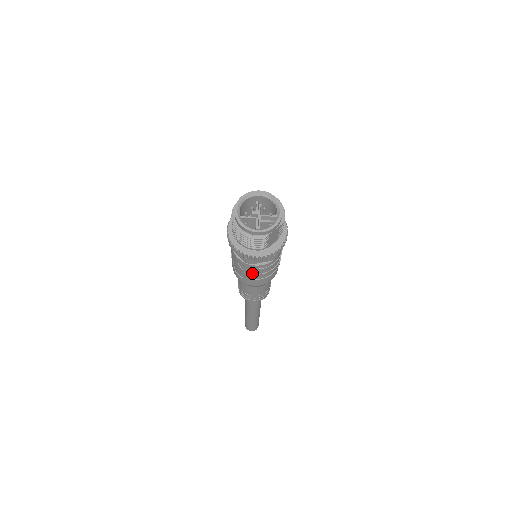
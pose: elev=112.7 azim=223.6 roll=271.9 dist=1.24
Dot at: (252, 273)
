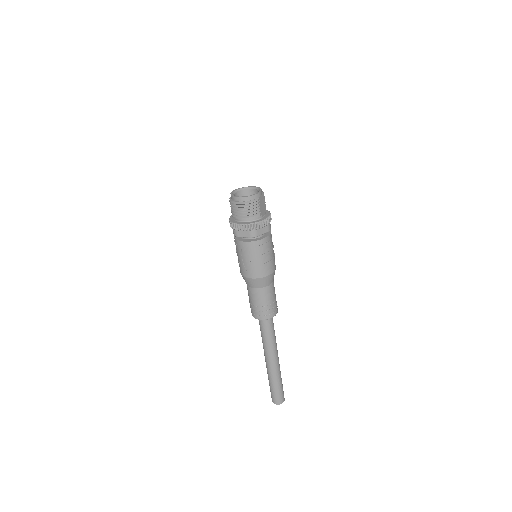
Dot at: (259, 255)
